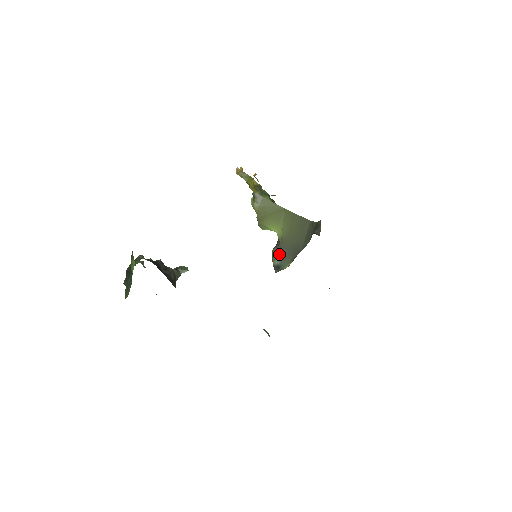
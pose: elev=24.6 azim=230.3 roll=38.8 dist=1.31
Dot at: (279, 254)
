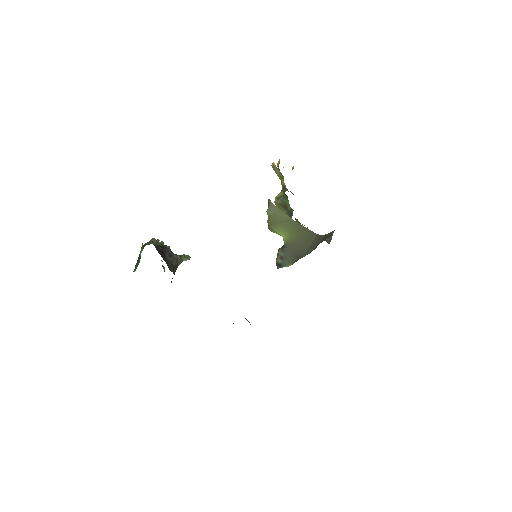
Dot at: (282, 255)
